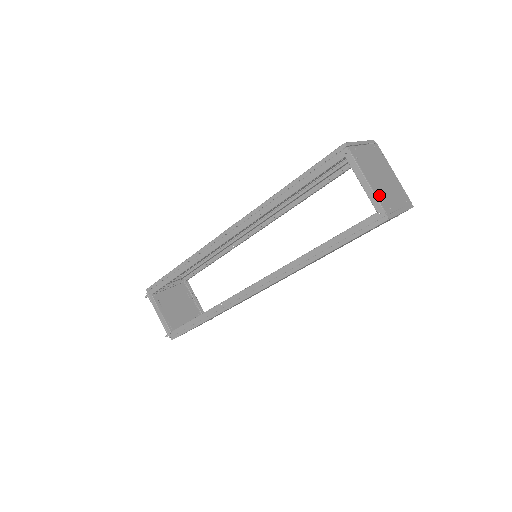
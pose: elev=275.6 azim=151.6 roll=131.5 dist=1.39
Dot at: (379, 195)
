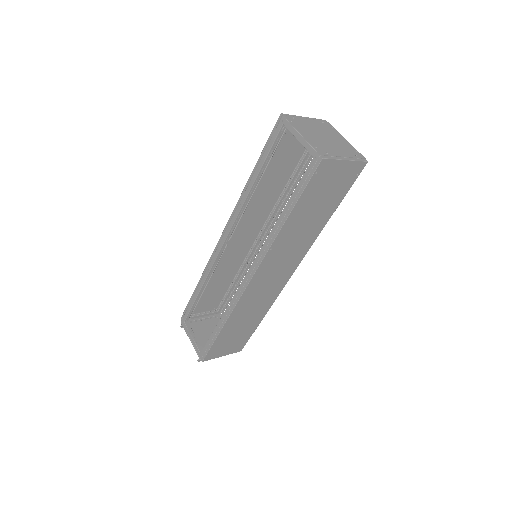
Dot at: (314, 144)
